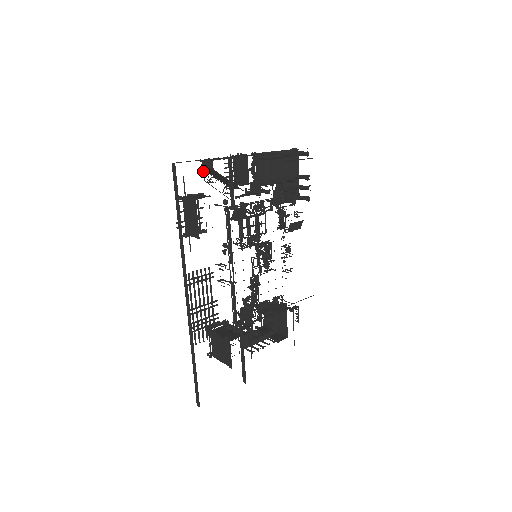
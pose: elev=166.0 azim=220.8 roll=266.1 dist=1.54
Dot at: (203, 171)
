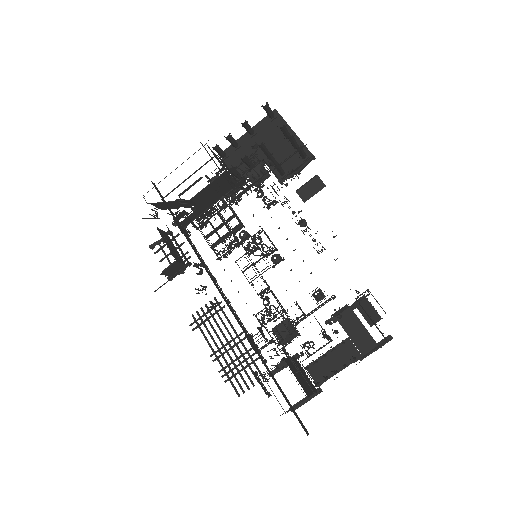
Dot at: occluded
